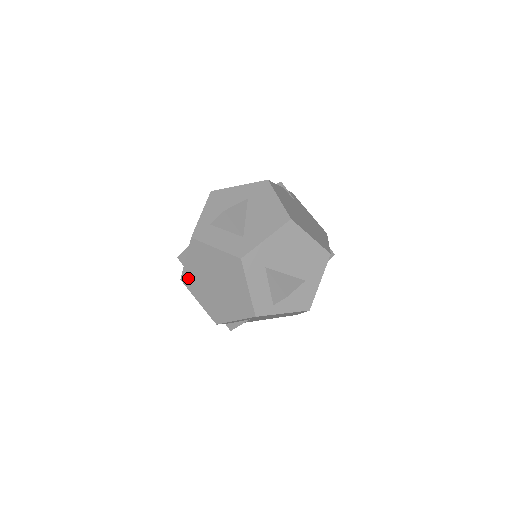
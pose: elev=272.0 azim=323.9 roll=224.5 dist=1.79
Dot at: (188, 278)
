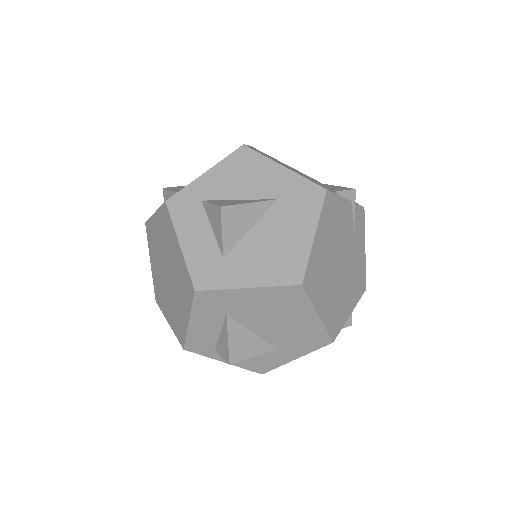
Dot at: (151, 231)
